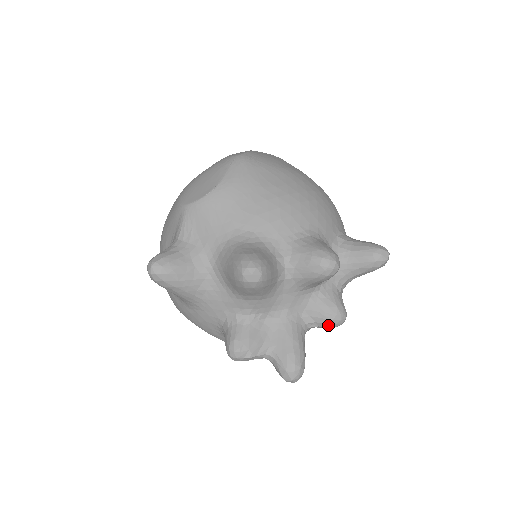
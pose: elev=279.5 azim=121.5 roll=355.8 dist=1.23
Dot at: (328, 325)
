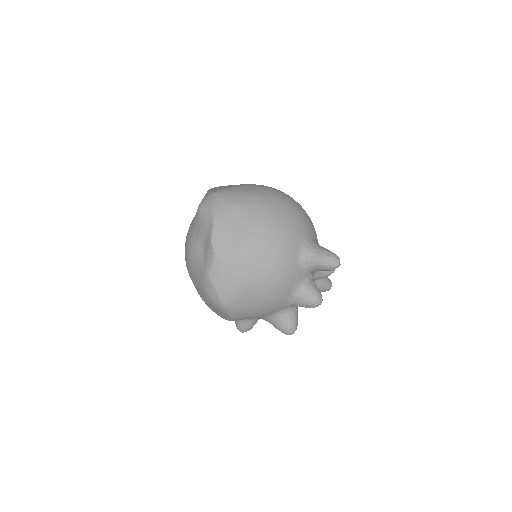
Dot at: occluded
